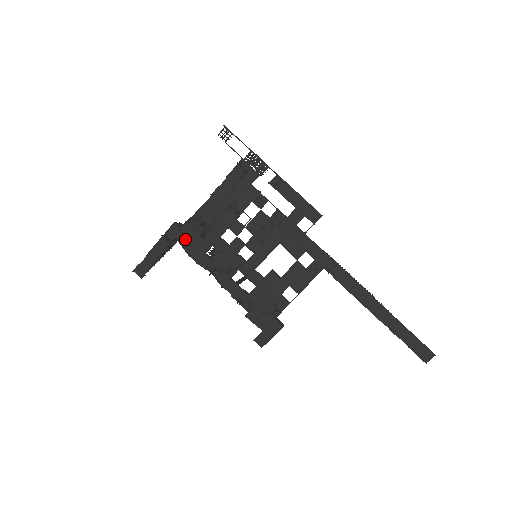
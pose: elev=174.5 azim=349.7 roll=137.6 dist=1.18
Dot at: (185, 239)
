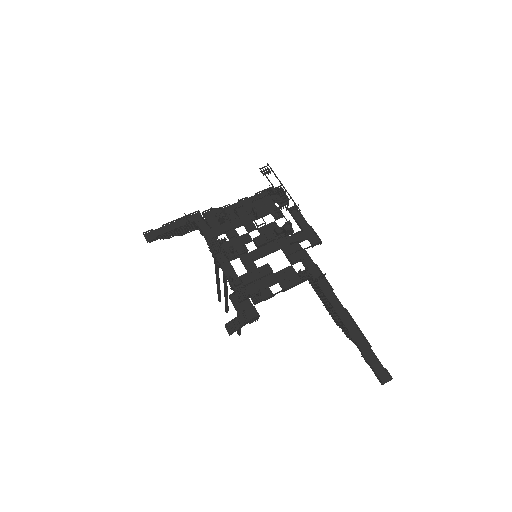
Dot at: (202, 224)
